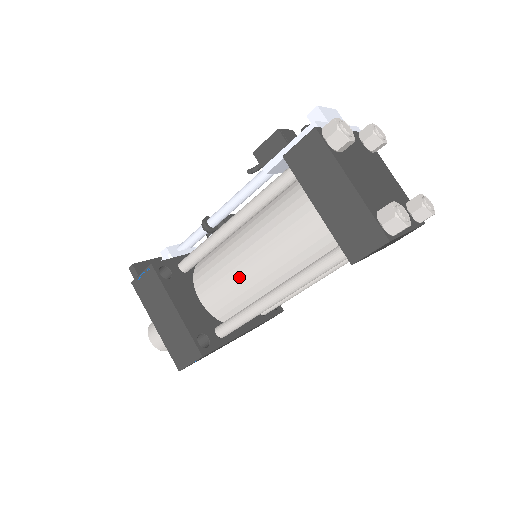
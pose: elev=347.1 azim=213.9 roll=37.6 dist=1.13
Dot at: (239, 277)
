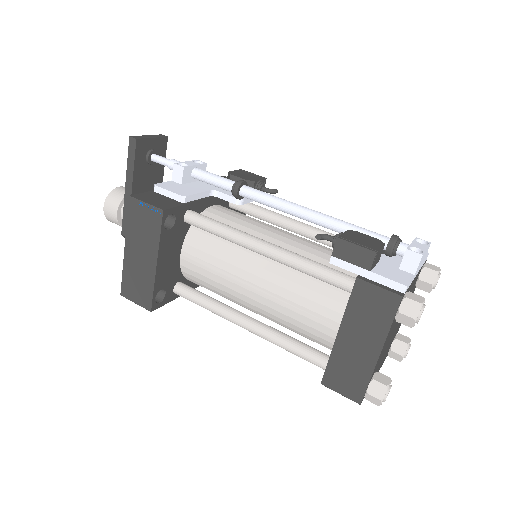
Dot at: (230, 283)
